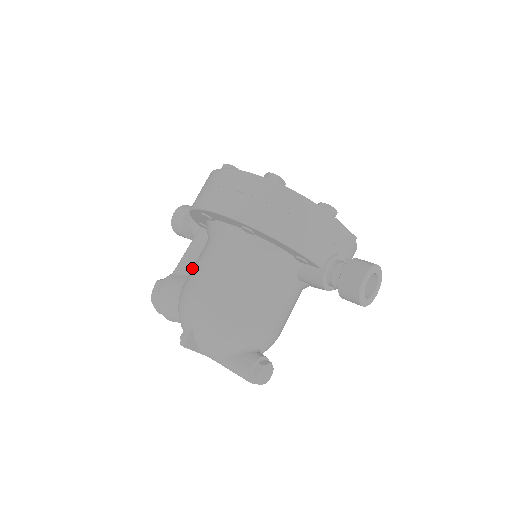
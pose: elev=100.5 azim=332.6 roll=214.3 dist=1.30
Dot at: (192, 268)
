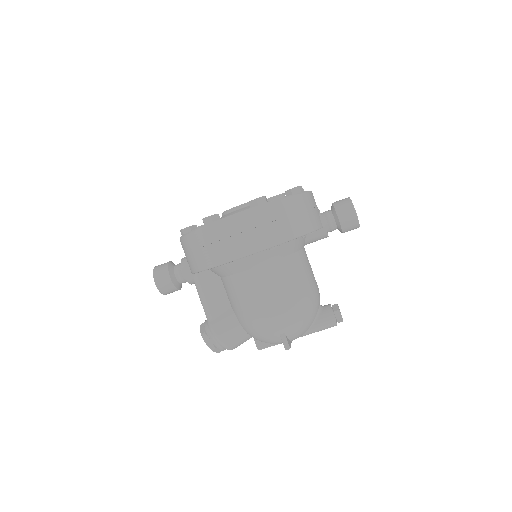
Dot at: (223, 304)
